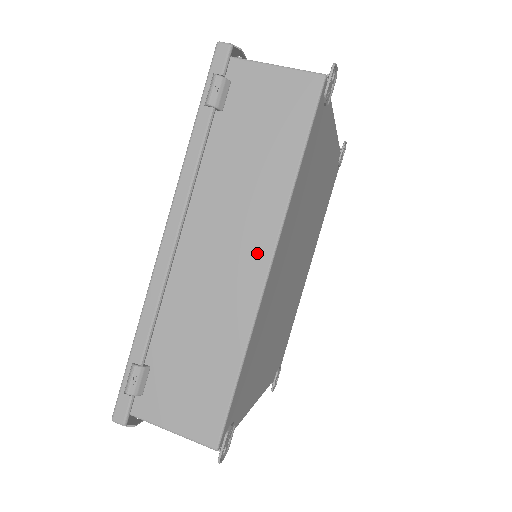
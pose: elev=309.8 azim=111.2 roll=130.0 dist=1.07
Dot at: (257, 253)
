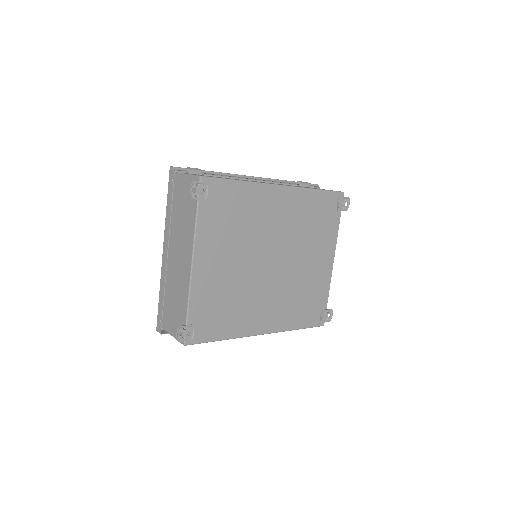
Dot at: (279, 184)
